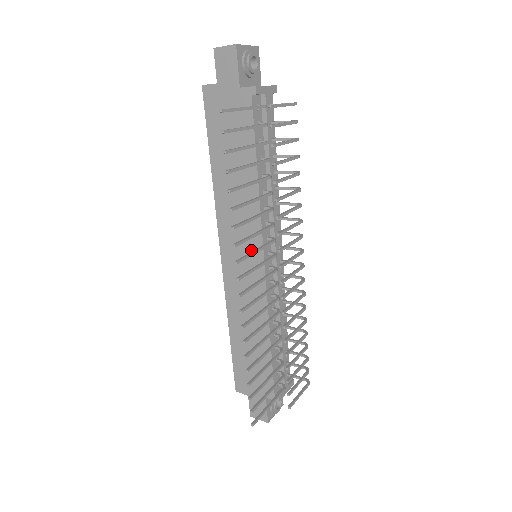
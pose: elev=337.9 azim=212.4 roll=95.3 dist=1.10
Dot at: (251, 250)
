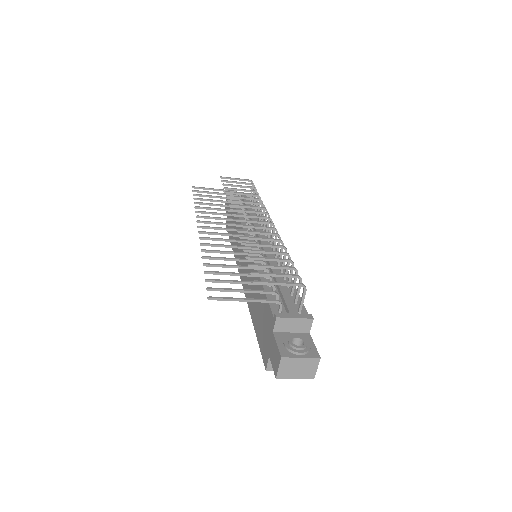
Dot at: occluded
